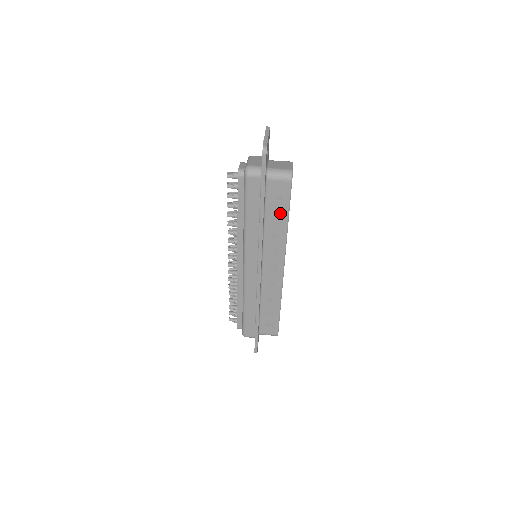
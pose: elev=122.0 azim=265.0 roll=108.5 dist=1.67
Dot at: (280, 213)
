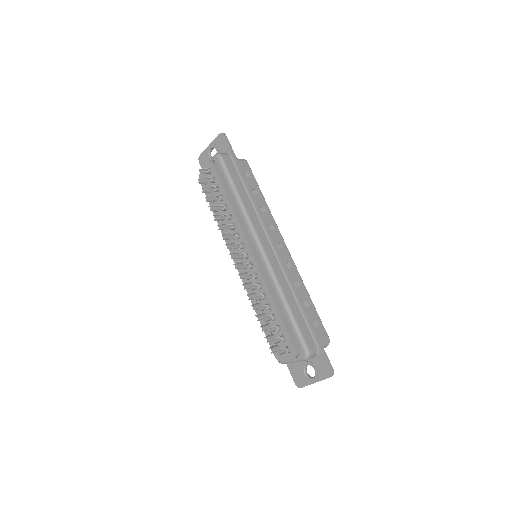
Dot at: (255, 189)
